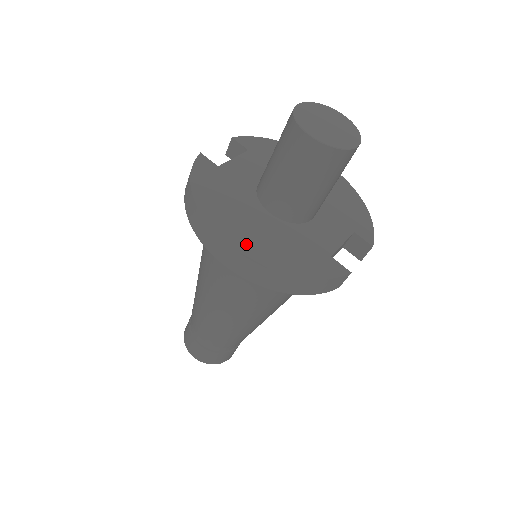
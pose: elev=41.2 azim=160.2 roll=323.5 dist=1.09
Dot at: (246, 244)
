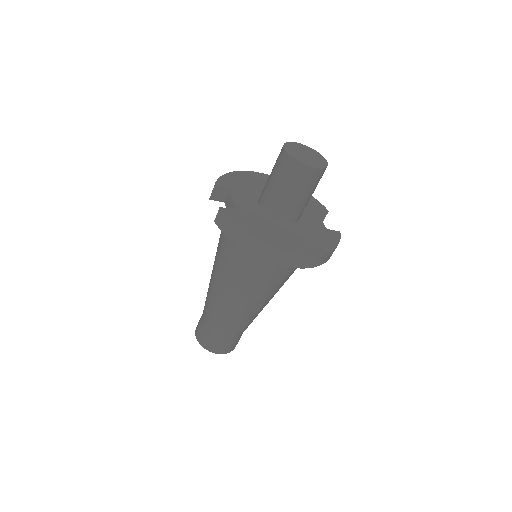
Dot at: (302, 248)
